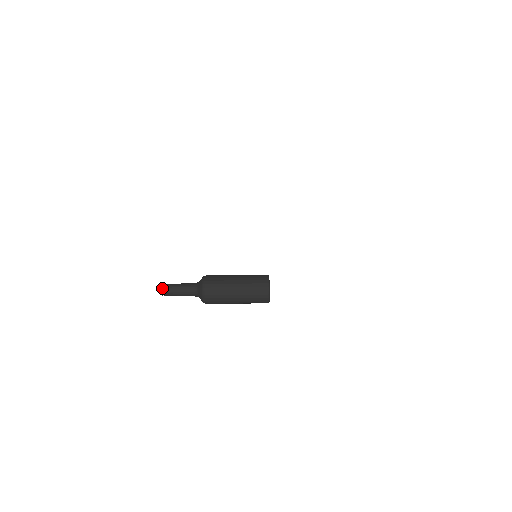
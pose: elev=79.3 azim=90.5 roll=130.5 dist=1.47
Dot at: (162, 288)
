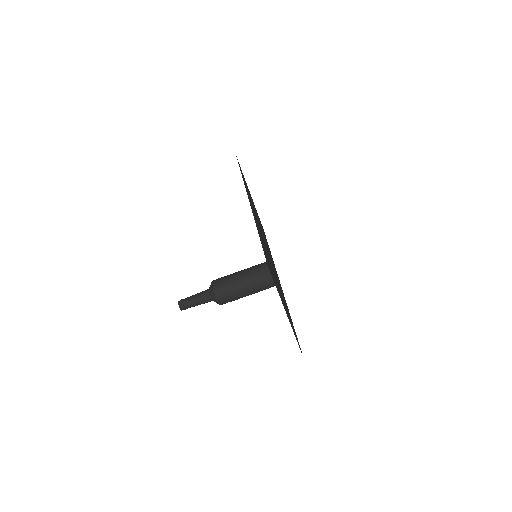
Dot at: (179, 303)
